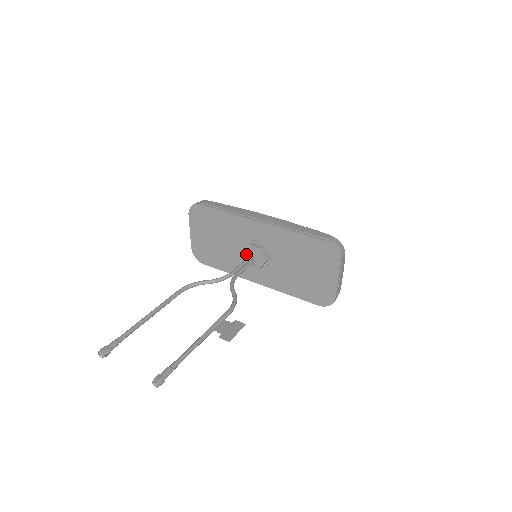
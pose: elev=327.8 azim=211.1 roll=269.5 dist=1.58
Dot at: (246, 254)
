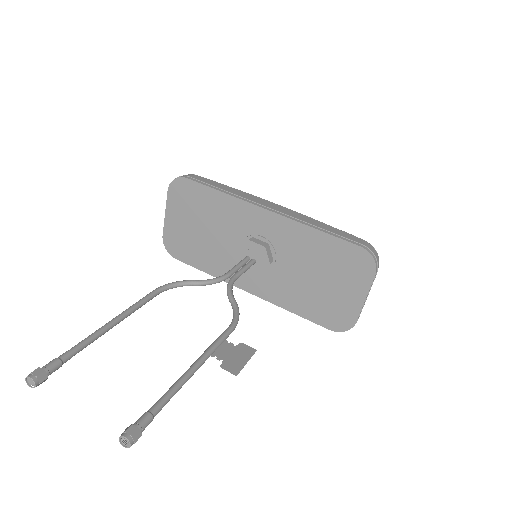
Dot at: (243, 252)
